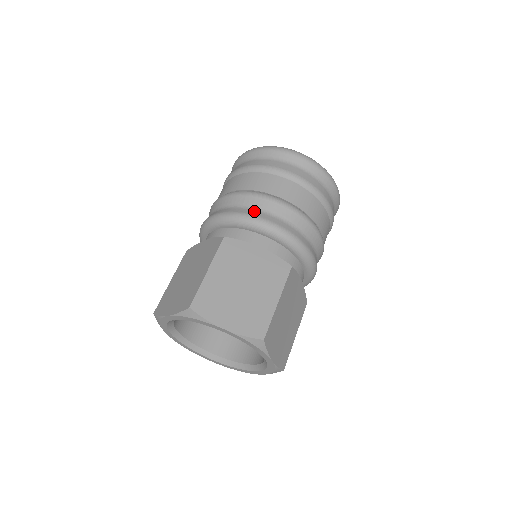
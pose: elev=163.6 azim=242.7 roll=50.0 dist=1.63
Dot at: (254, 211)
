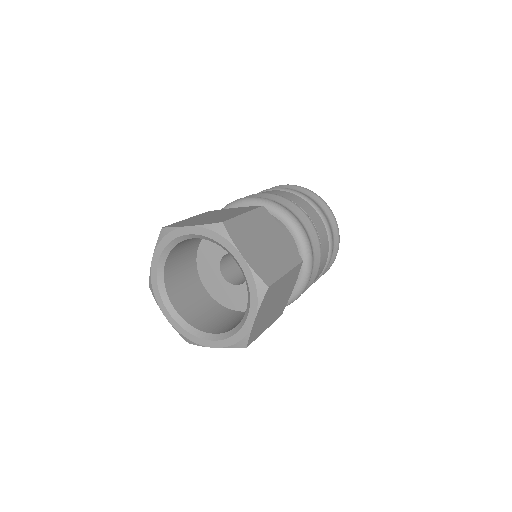
Dot at: occluded
